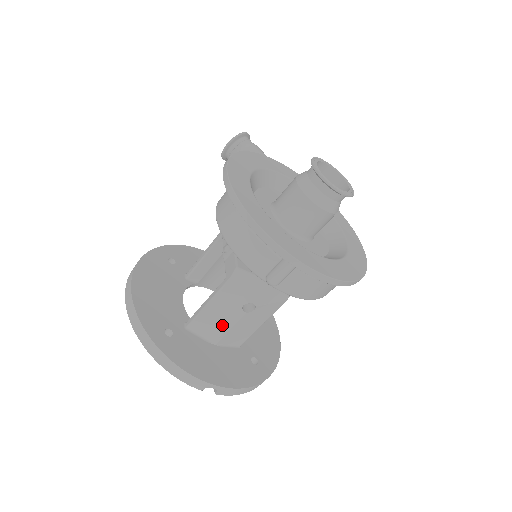
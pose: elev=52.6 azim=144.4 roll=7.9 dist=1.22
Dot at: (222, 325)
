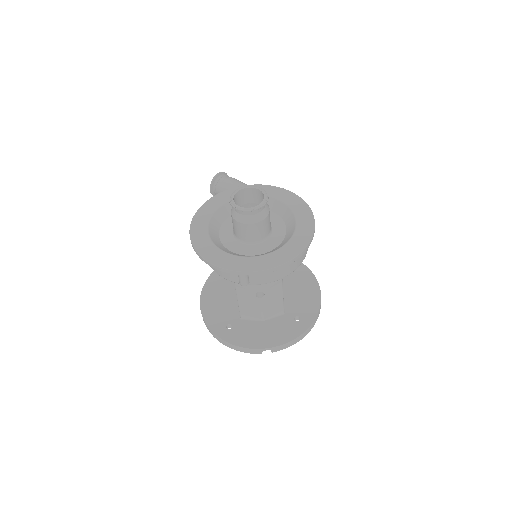
Dot at: (256, 309)
